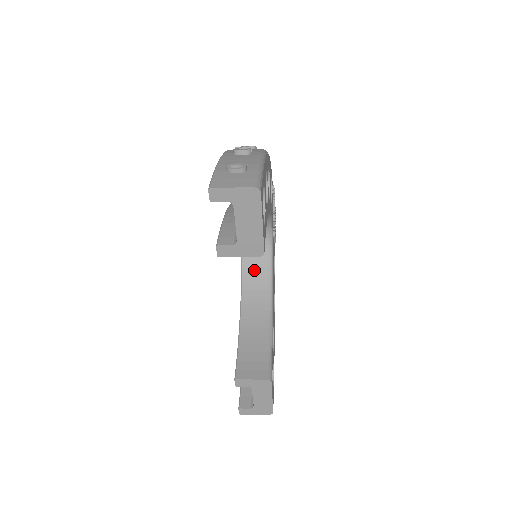
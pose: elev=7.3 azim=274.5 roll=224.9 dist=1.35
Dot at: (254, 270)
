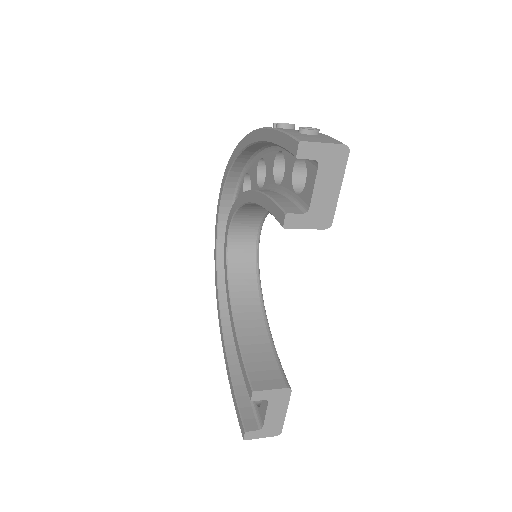
Dot at: (241, 277)
